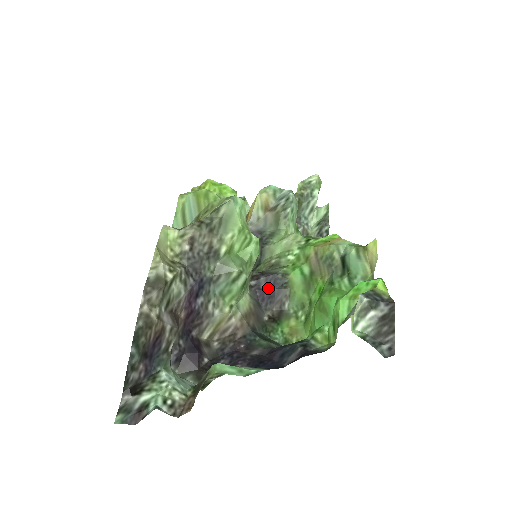
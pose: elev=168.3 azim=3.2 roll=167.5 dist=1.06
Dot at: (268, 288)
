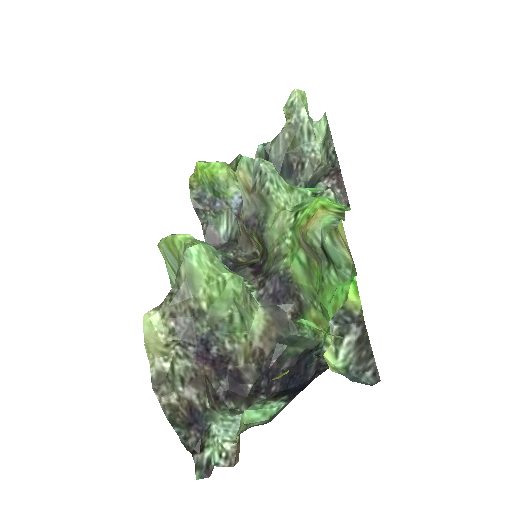
Dot at: (277, 290)
